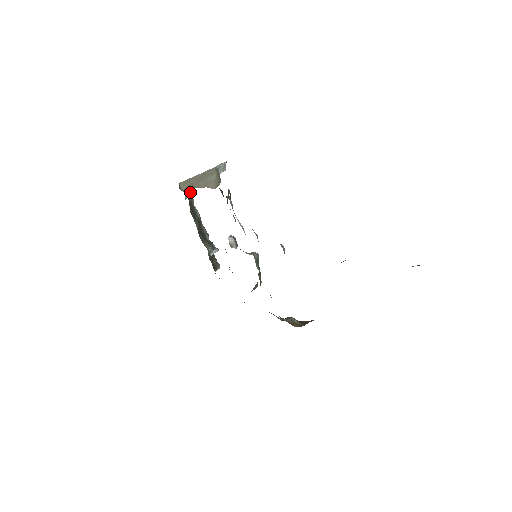
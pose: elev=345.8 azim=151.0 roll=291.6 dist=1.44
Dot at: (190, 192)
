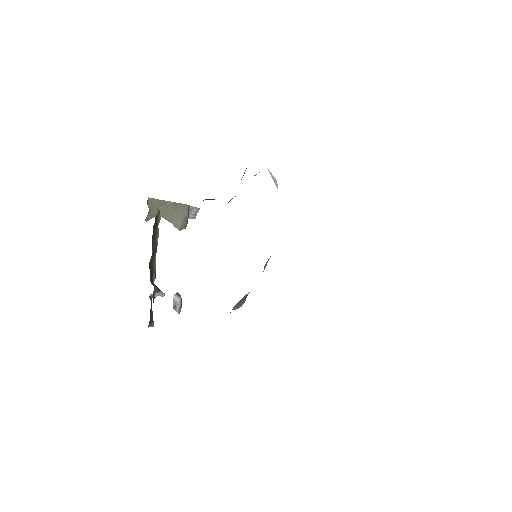
Dot at: (153, 216)
